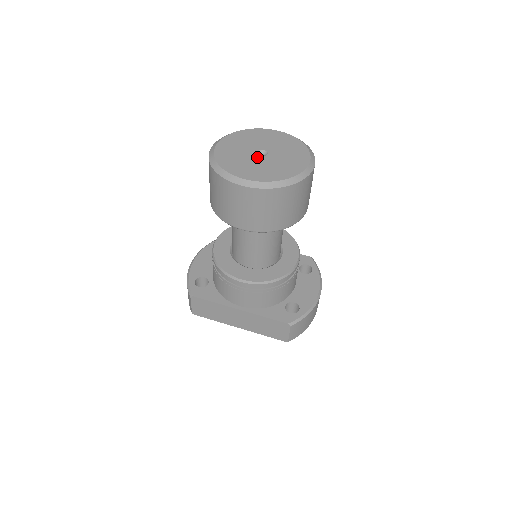
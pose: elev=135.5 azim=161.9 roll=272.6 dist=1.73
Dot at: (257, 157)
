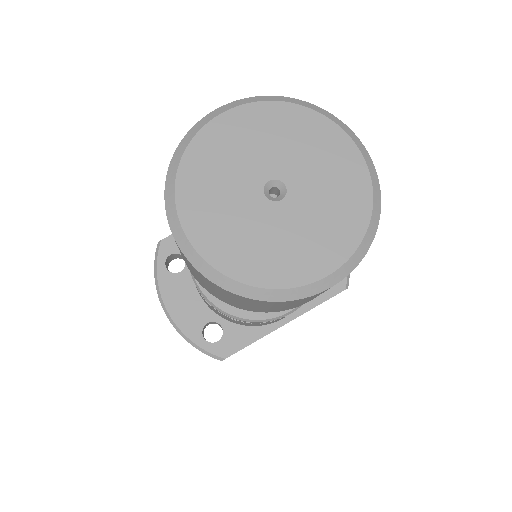
Dot at: (280, 209)
